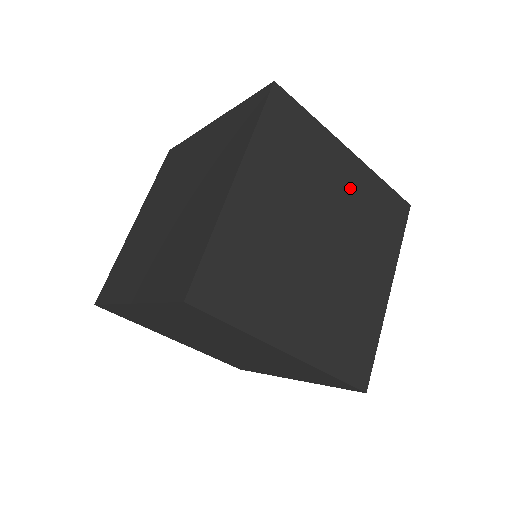
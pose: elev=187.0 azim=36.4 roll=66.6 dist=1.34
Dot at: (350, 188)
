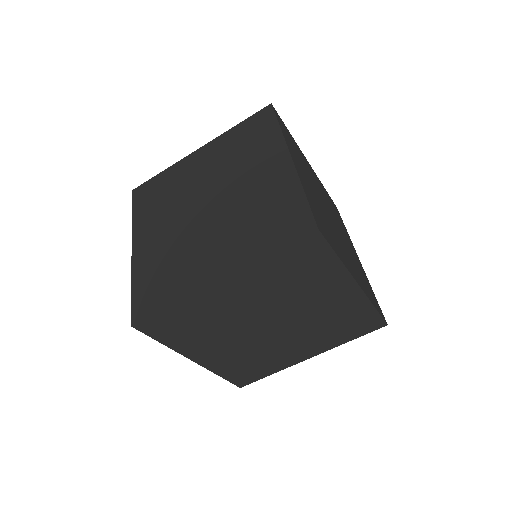
Dot at: (319, 185)
